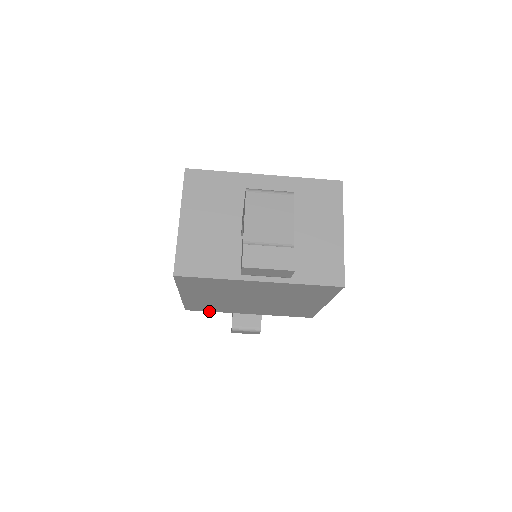
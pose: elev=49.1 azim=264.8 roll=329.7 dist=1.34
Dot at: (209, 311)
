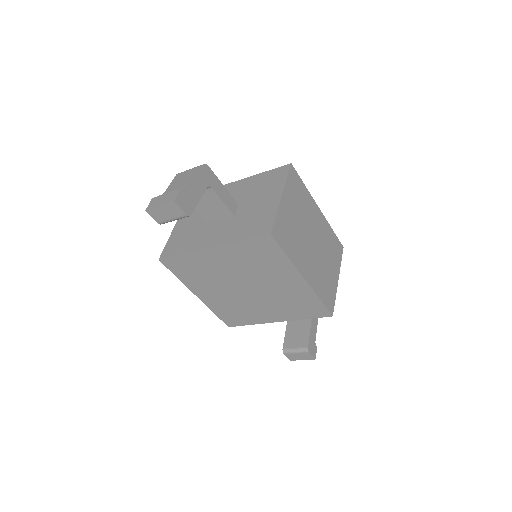
Dot at: occluded
